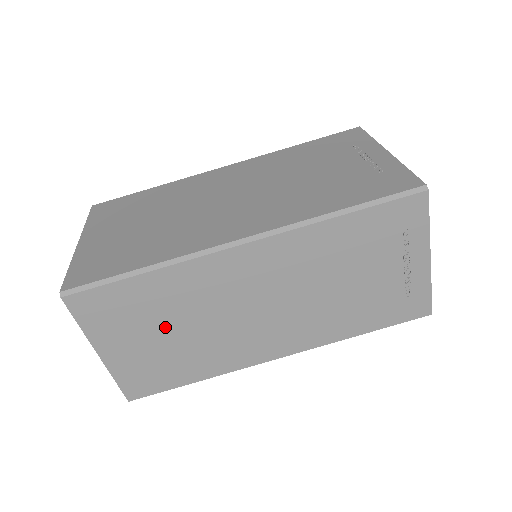
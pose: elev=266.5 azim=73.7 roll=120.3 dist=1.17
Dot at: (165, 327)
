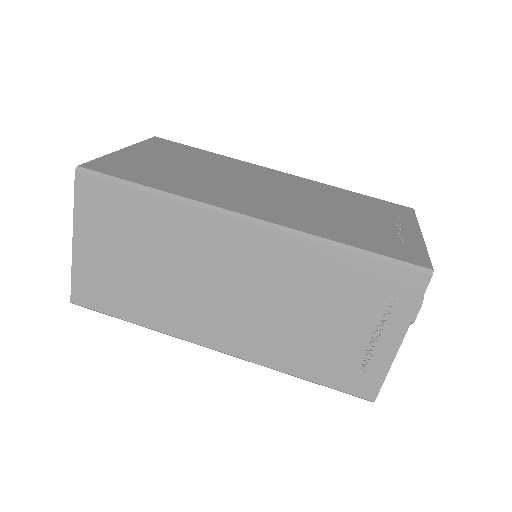
Dot at: (140, 253)
